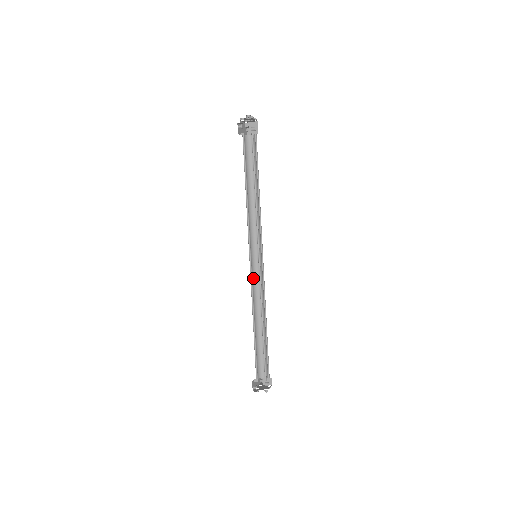
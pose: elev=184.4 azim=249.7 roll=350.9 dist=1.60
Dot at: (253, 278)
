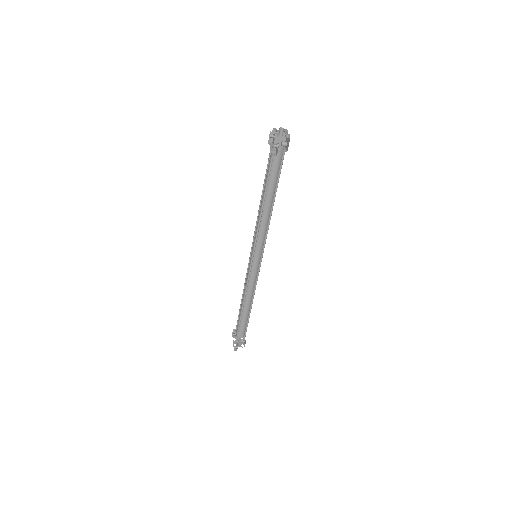
Dot at: (248, 271)
